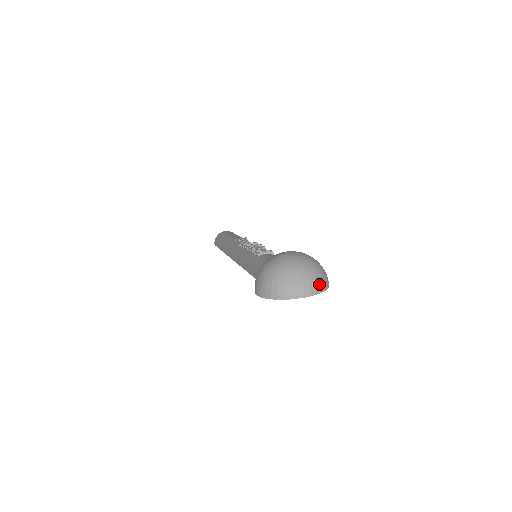
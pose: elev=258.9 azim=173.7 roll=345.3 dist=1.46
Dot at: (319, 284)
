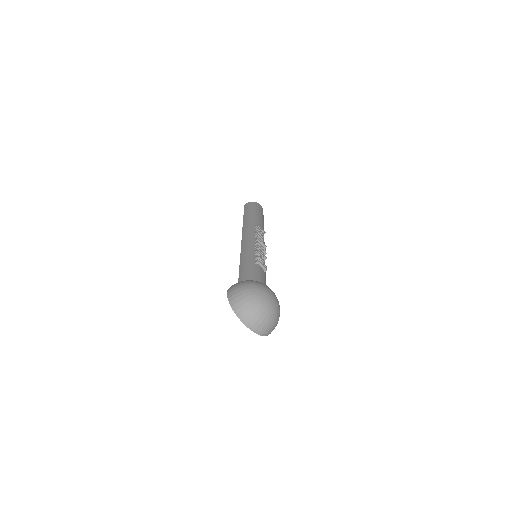
Dot at: (265, 330)
